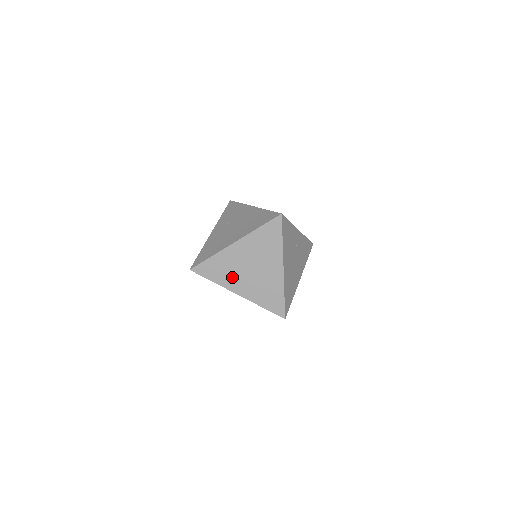
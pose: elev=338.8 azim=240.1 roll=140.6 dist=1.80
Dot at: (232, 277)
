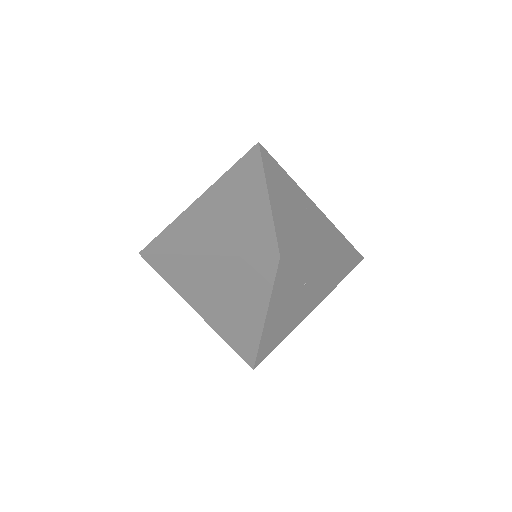
Dot at: (194, 236)
